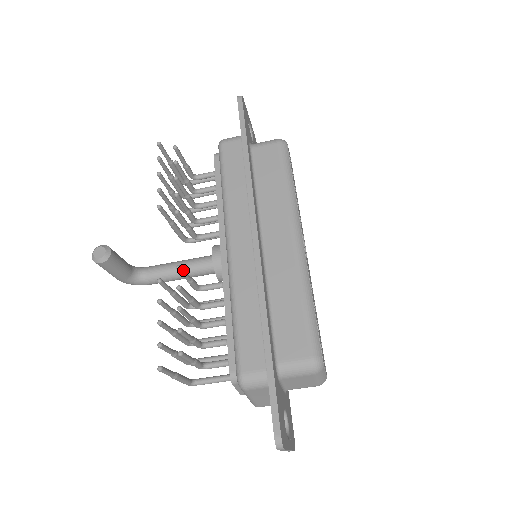
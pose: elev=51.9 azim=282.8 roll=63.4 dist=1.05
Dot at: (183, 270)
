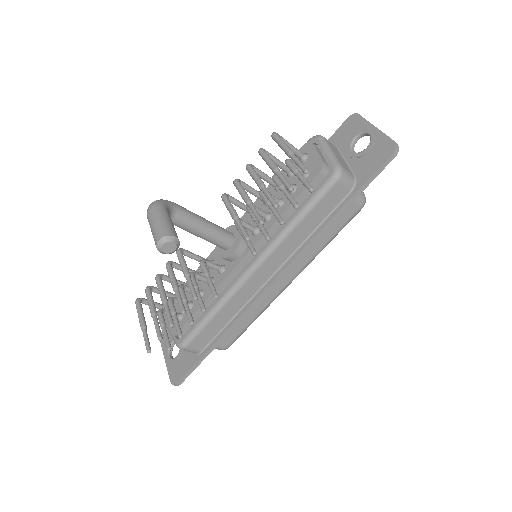
Dot at: (216, 292)
